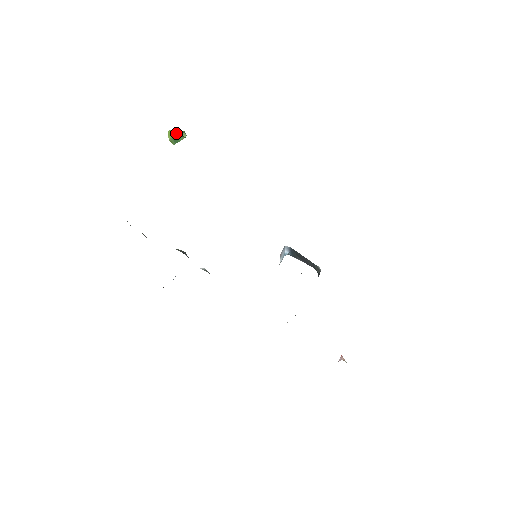
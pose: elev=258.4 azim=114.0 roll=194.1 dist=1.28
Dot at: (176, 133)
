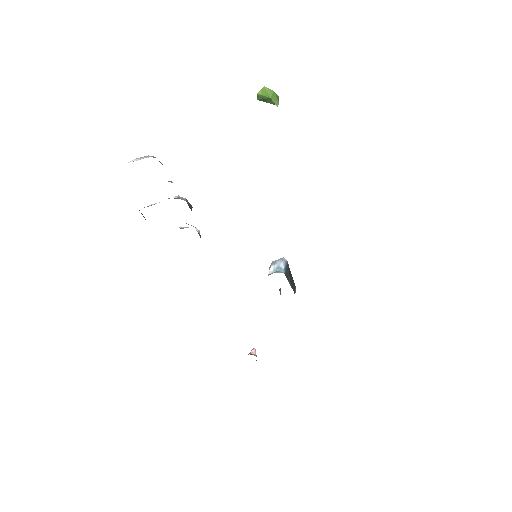
Dot at: (272, 97)
